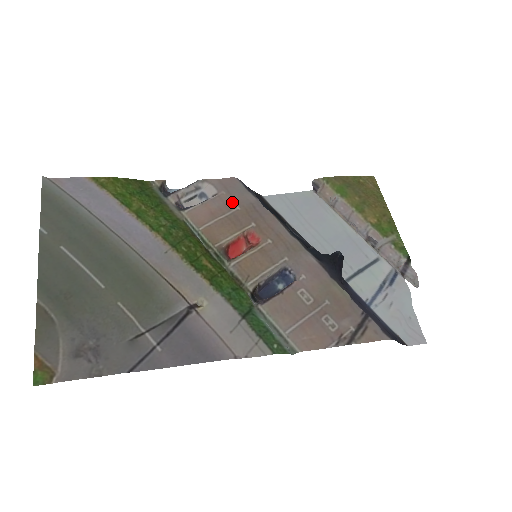
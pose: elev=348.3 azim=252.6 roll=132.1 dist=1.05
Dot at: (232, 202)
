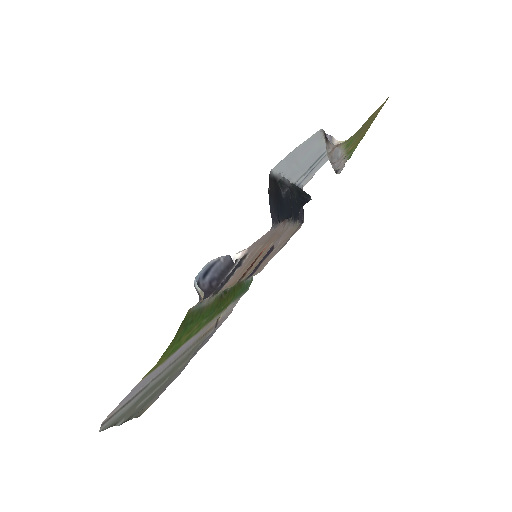
Dot at: (258, 248)
